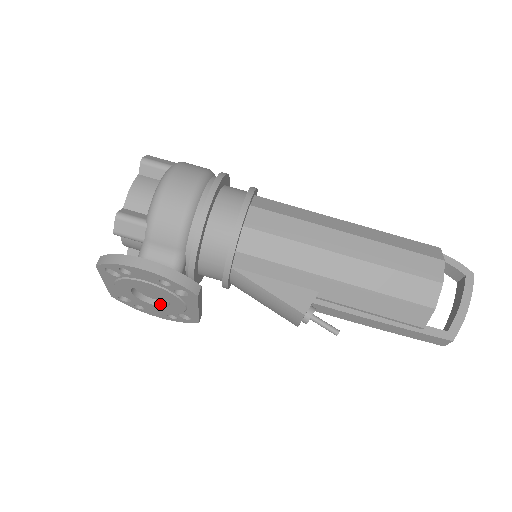
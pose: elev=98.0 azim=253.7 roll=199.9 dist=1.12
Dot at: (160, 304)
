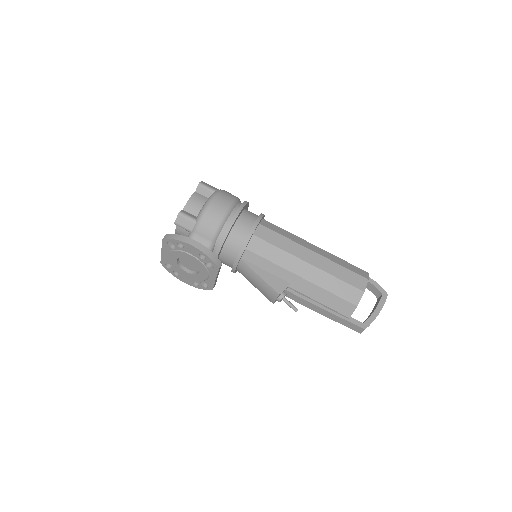
Dot at: (191, 273)
